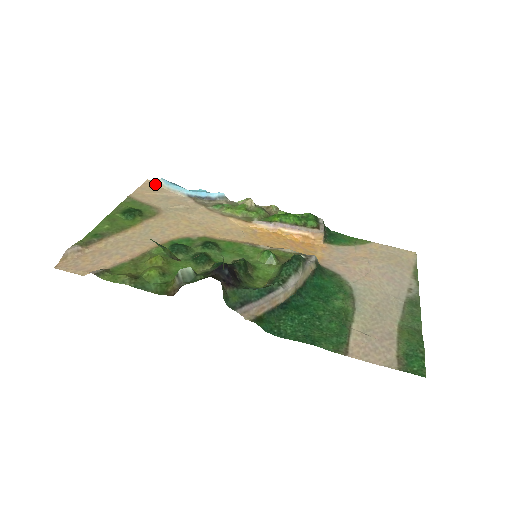
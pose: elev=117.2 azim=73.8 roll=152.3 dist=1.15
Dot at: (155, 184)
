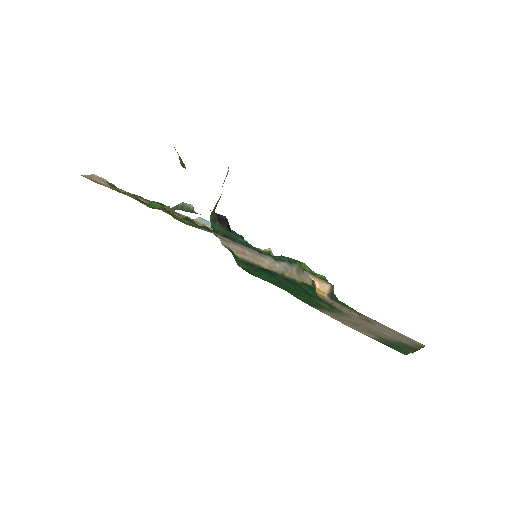
Dot at: (192, 219)
